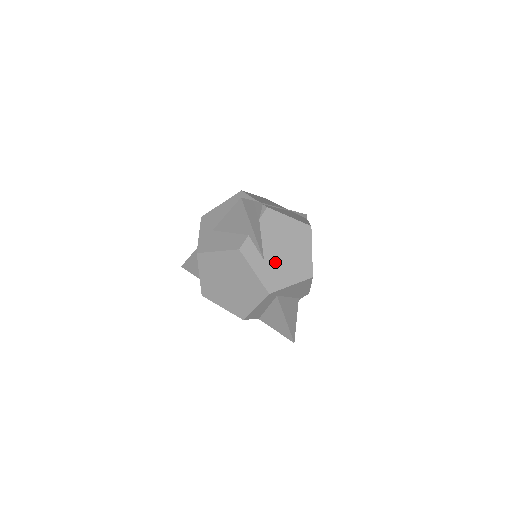
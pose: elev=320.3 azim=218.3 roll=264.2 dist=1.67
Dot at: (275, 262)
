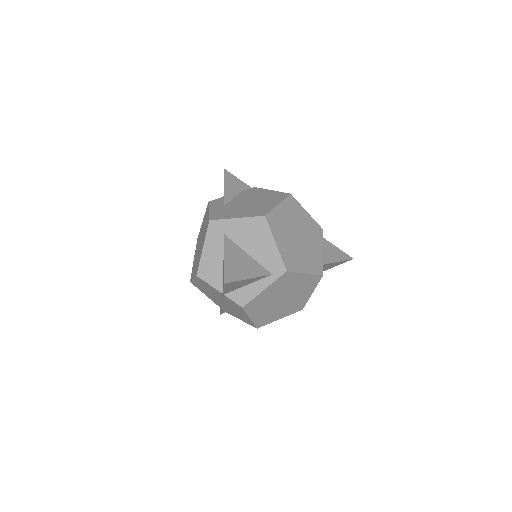
Dot at: (234, 207)
